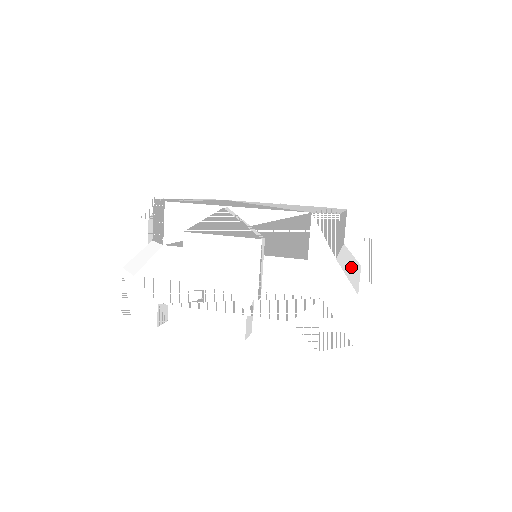
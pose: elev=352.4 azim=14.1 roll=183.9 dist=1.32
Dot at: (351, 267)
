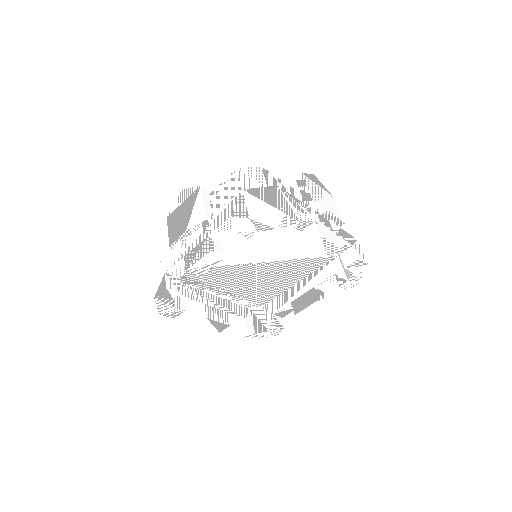
Dot at: occluded
